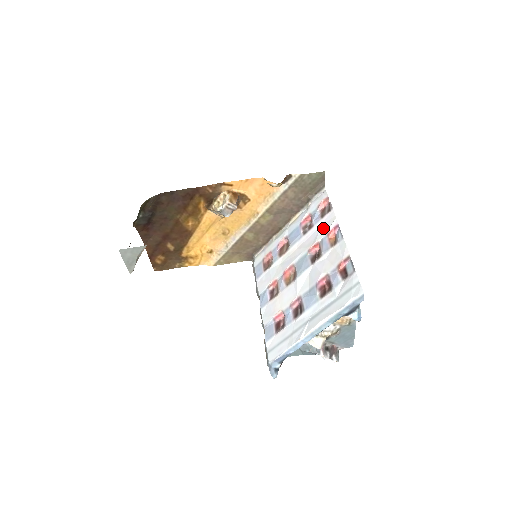
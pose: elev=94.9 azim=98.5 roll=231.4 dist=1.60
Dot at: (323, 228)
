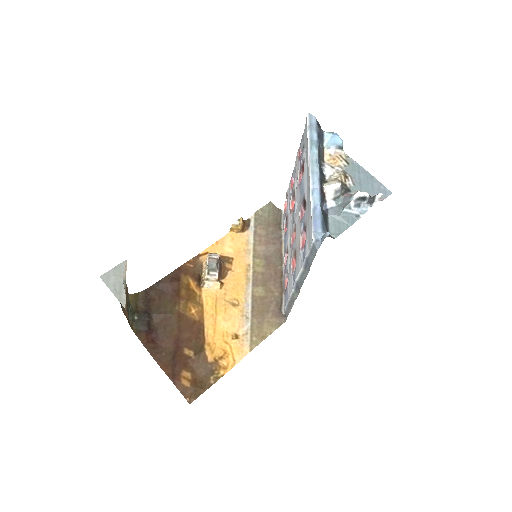
Dot at: (289, 199)
